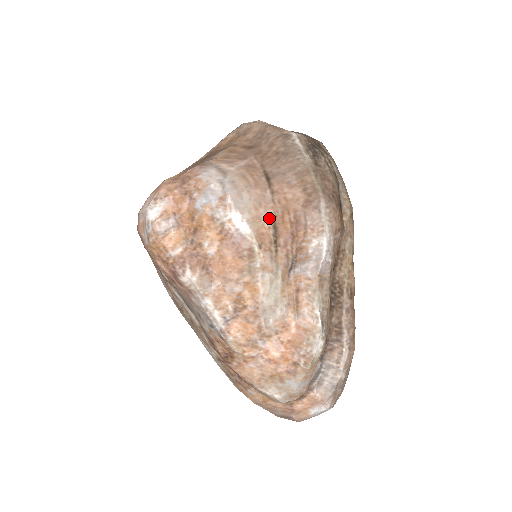
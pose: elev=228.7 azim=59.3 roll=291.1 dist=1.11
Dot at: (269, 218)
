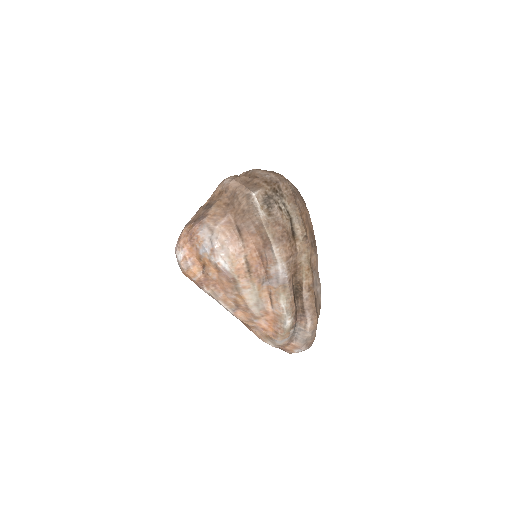
Dot at: (242, 258)
